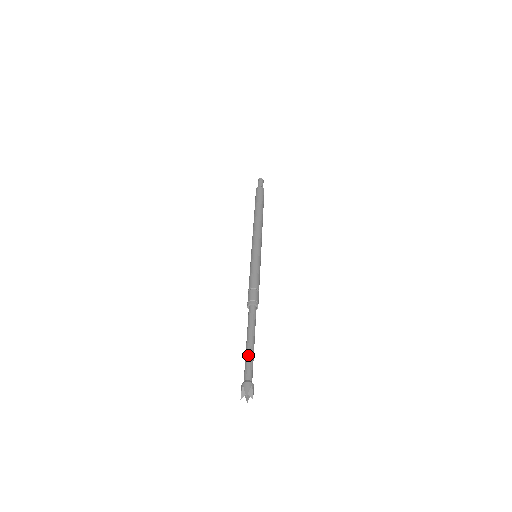
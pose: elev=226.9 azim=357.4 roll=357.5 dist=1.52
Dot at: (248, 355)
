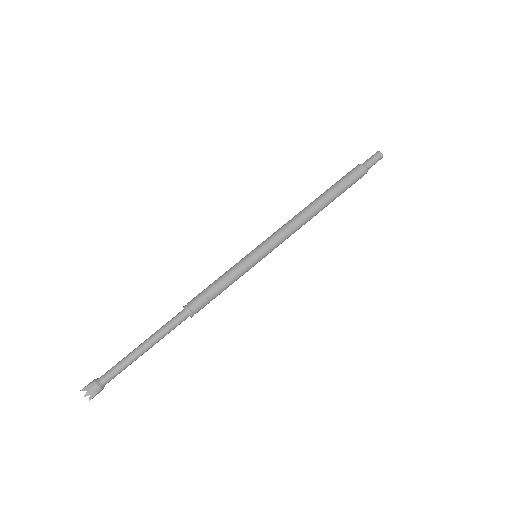
Dot at: (127, 360)
